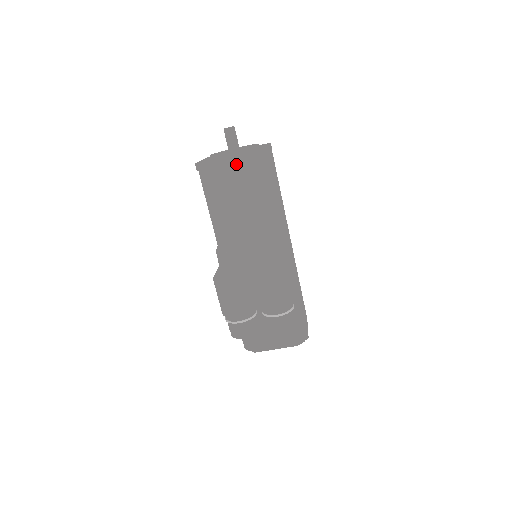
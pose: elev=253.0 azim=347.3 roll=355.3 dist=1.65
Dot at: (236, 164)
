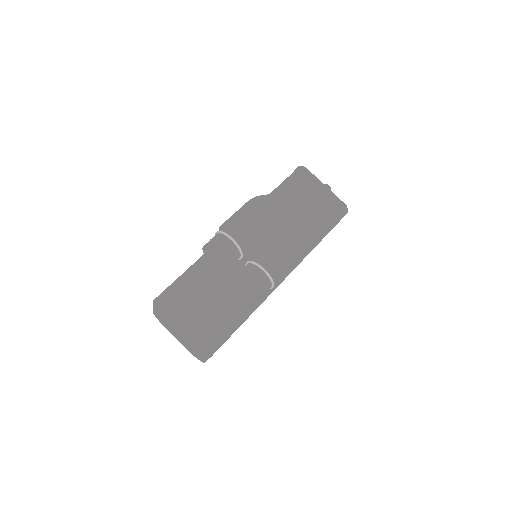
Dot at: (324, 193)
